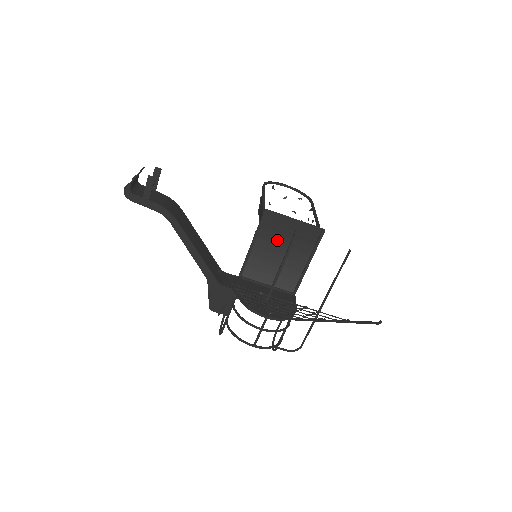
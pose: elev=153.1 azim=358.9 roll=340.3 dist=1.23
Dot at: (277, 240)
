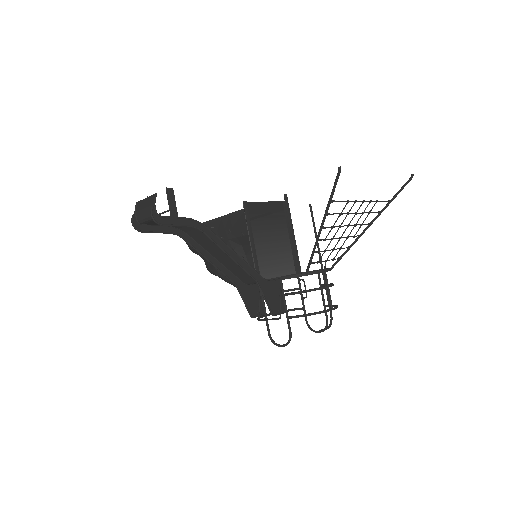
Dot at: (264, 228)
